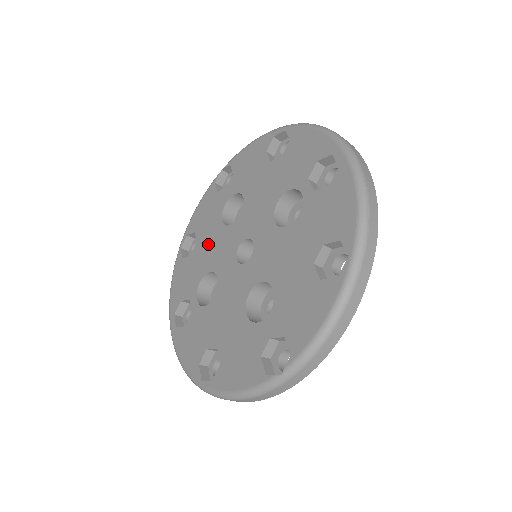
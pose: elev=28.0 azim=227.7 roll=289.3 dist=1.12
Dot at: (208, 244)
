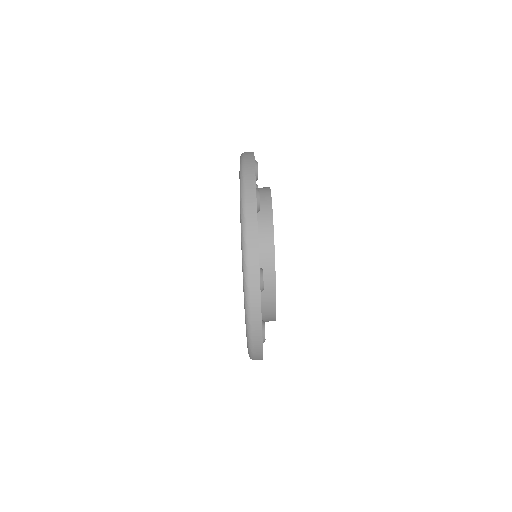
Dot at: occluded
